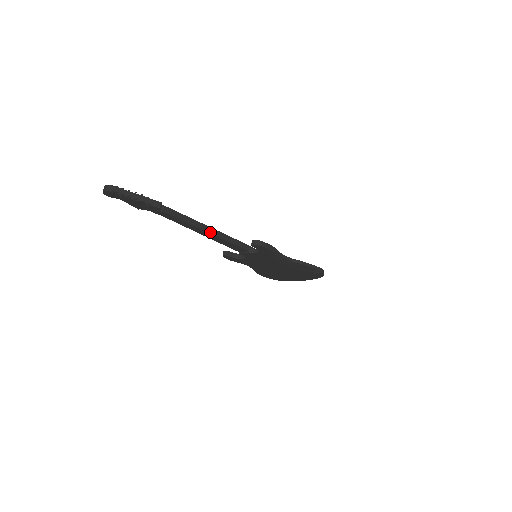
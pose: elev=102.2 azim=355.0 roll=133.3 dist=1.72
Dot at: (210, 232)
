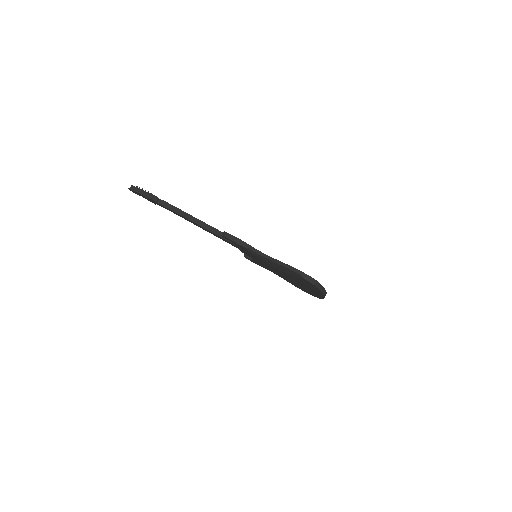
Dot at: (200, 225)
